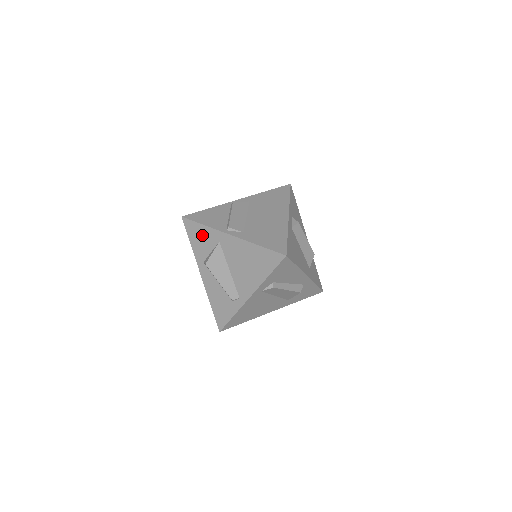
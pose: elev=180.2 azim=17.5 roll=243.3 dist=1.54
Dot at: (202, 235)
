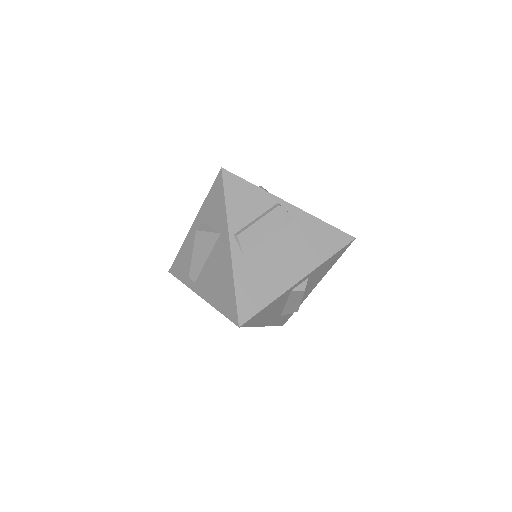
Dot at: (218, 206)
